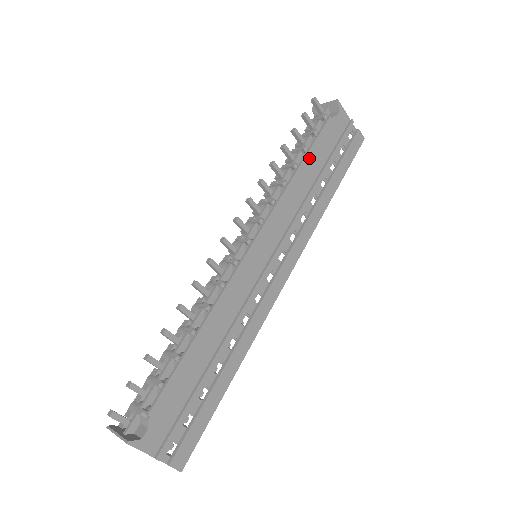
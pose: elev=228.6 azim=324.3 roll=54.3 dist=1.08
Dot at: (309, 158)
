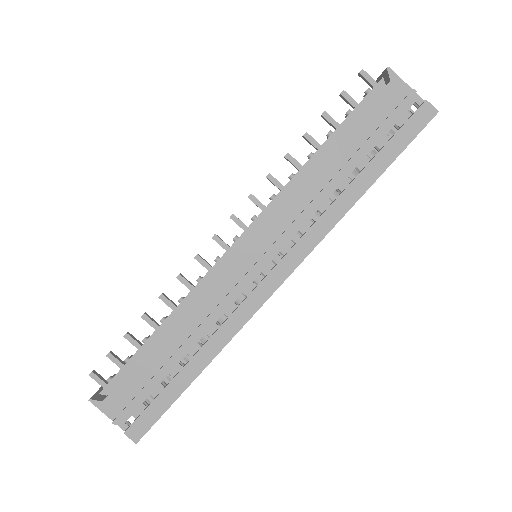
Dot at: (329, 146)
